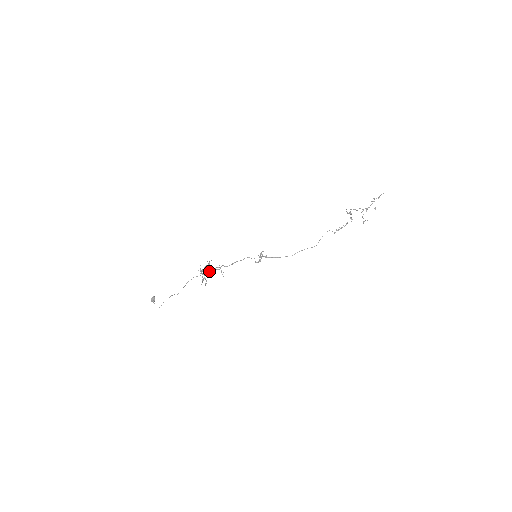
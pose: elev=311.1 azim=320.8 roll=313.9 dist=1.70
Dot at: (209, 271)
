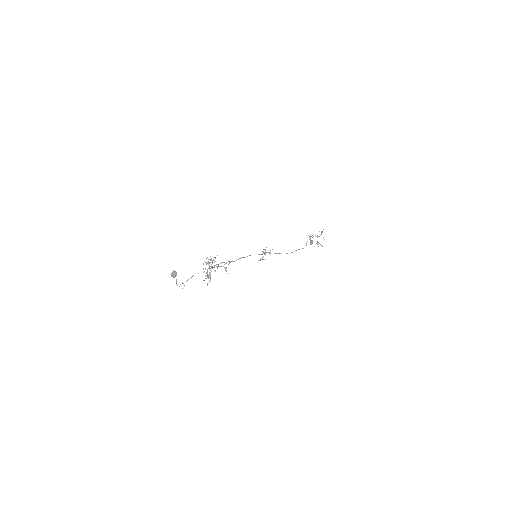
Dot at: (215, 265)
